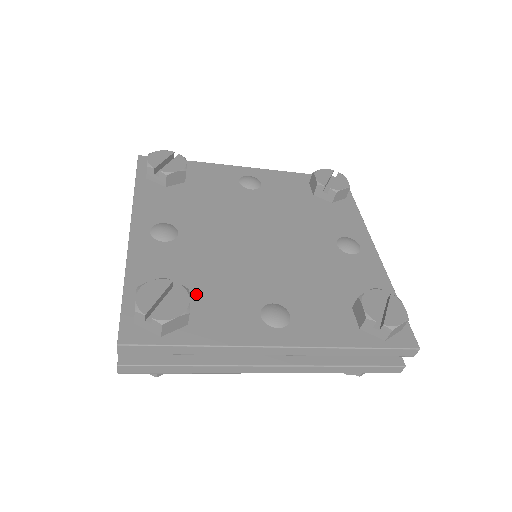
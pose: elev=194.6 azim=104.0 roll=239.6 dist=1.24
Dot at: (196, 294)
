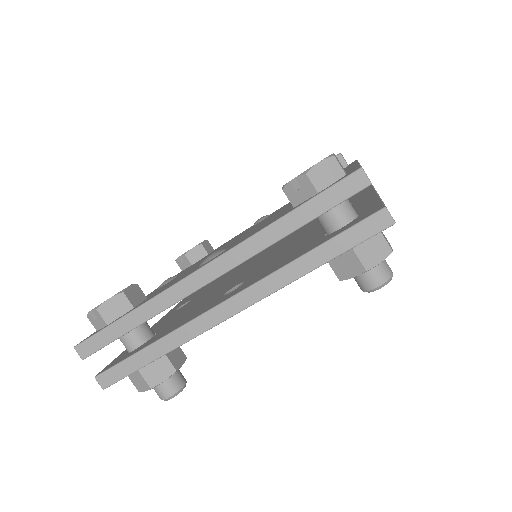
Dot at: occluded
